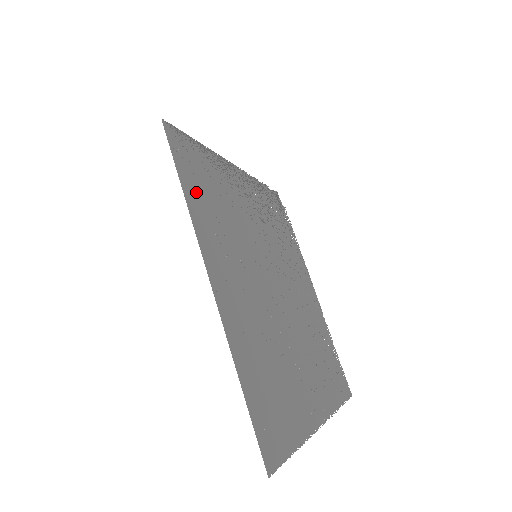
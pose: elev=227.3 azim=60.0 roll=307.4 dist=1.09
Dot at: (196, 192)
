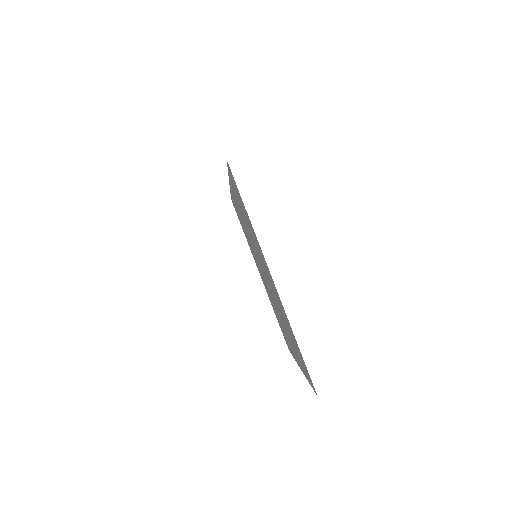
Dot at: (235, 206)
